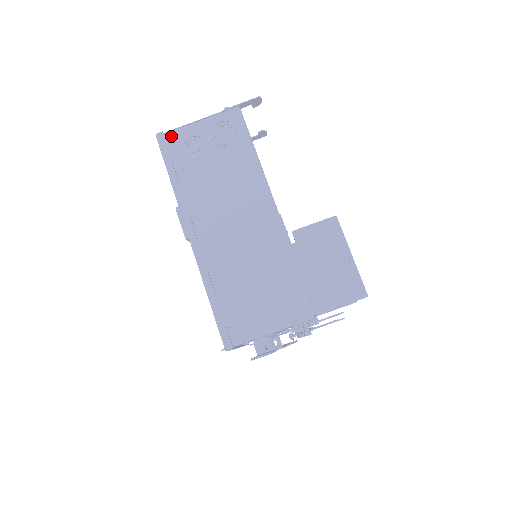
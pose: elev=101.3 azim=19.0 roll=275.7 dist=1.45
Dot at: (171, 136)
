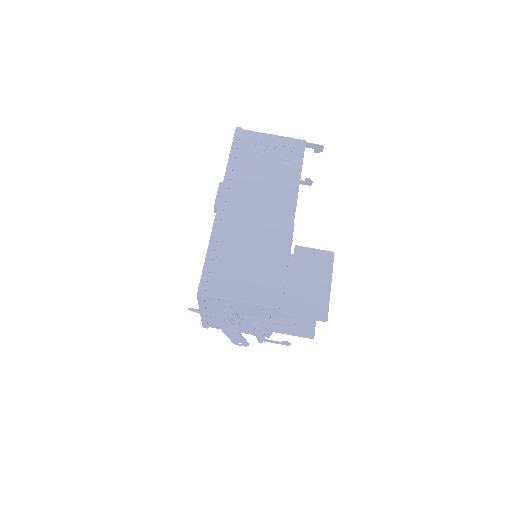
Dot at: (246, 134)
